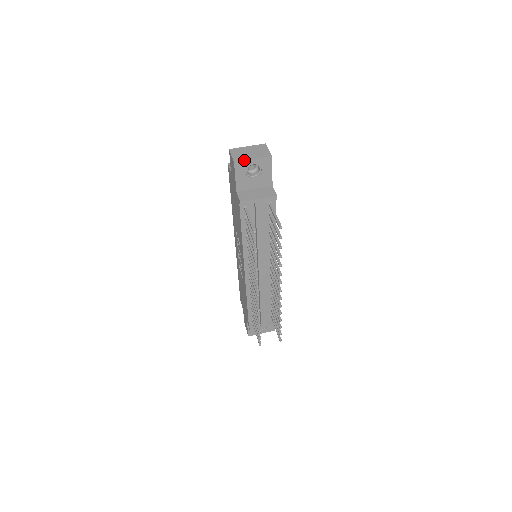
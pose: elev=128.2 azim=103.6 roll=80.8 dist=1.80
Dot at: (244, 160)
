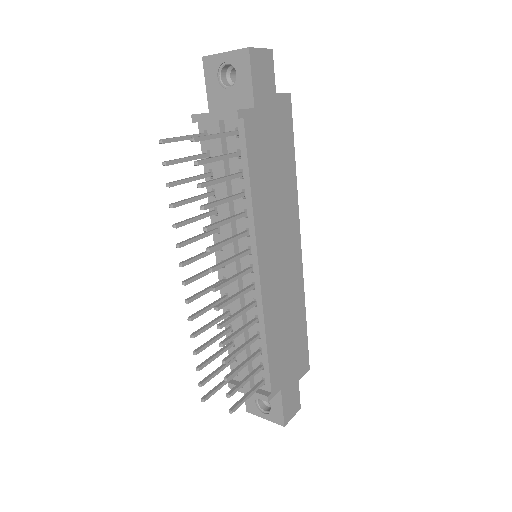
Dot at: (214, 54)
